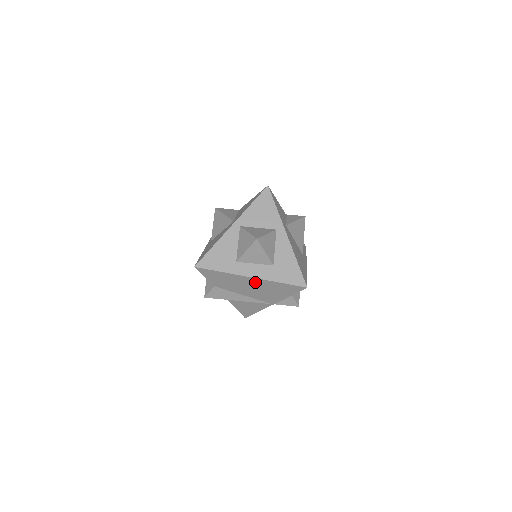
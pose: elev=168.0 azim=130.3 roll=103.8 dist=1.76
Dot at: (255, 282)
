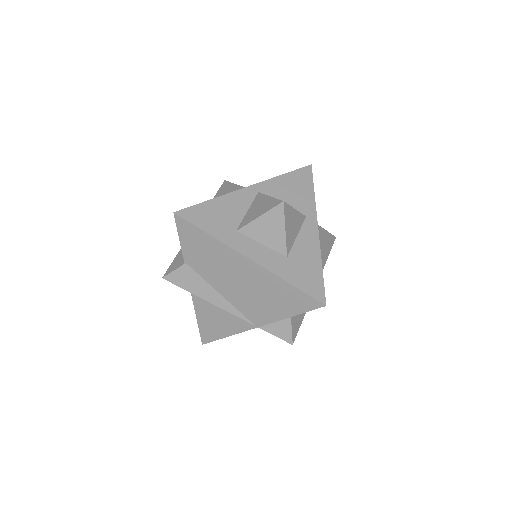
Dot at: (251, 271)
